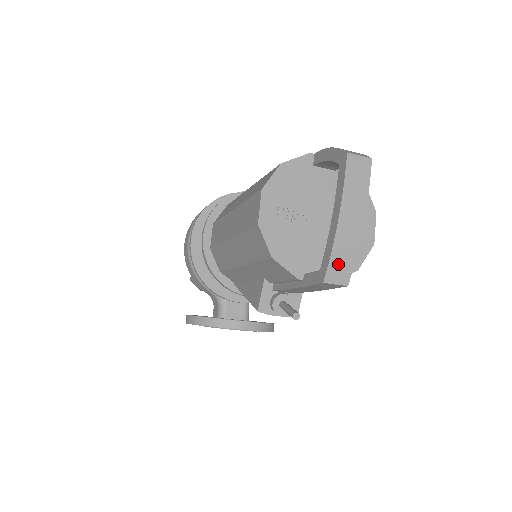
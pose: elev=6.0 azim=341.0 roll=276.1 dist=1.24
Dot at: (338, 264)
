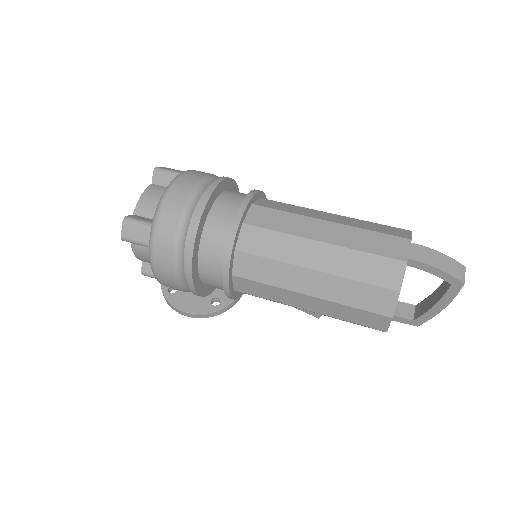
Dot at: occluded
